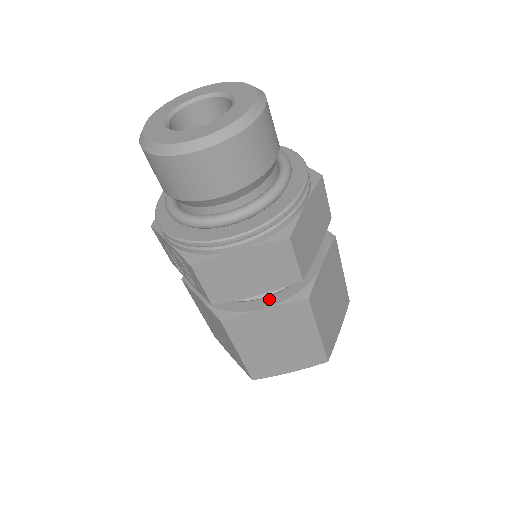
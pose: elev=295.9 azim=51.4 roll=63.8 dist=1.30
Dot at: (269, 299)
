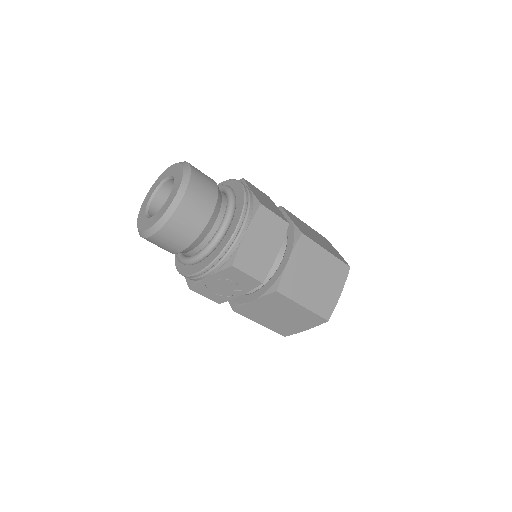
Dot at: (285, 255)
